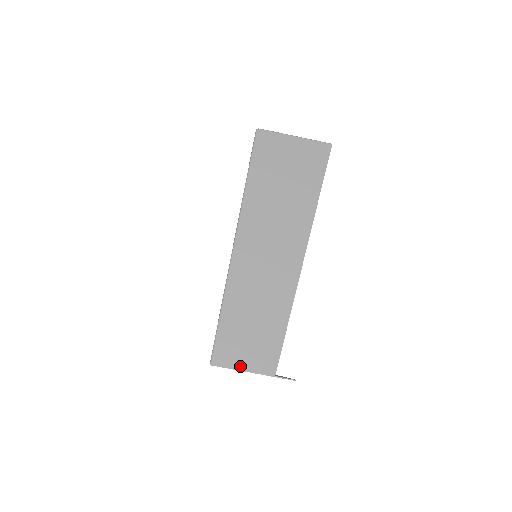
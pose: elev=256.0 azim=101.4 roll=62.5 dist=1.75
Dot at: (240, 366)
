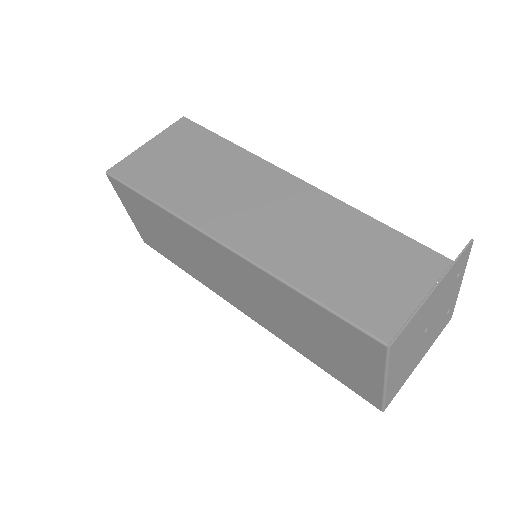
Dot at: (413, 302)
